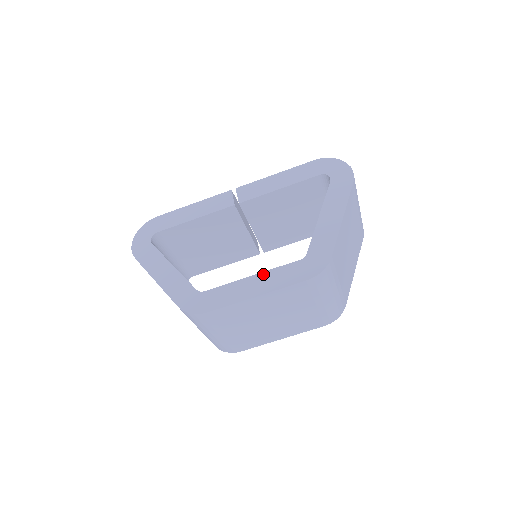
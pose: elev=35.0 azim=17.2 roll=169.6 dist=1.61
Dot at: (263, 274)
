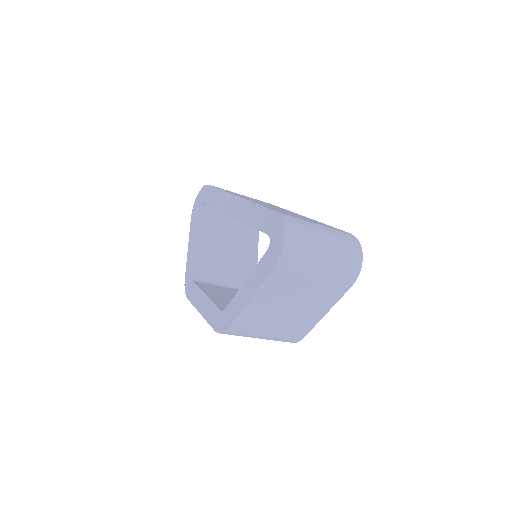
Dot at: (208, 300)
